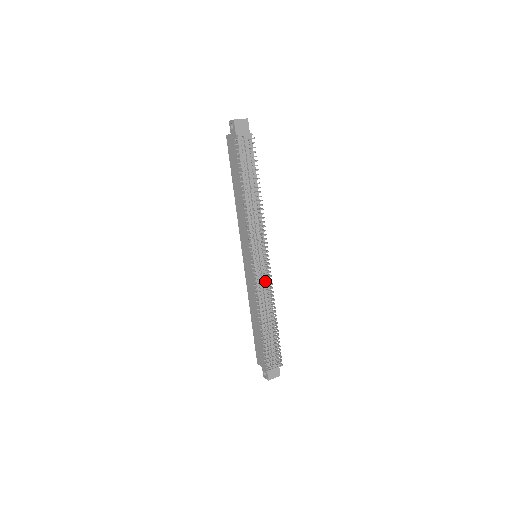
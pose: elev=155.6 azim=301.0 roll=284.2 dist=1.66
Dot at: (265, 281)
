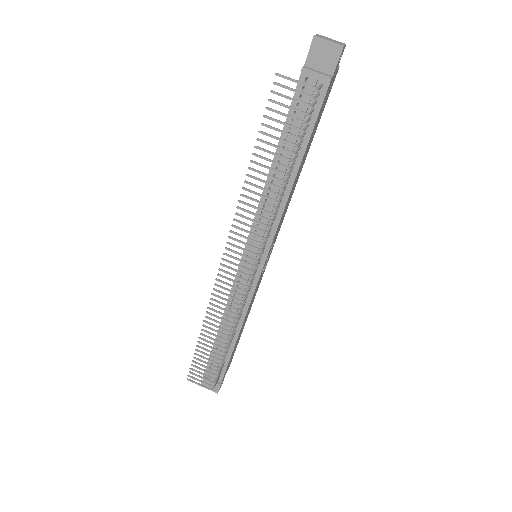
Dot at: occluded
